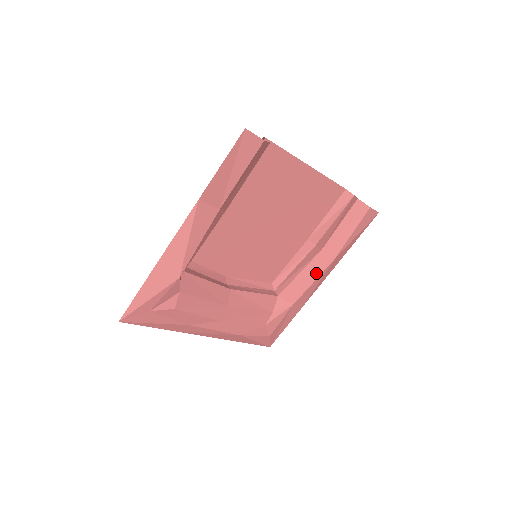
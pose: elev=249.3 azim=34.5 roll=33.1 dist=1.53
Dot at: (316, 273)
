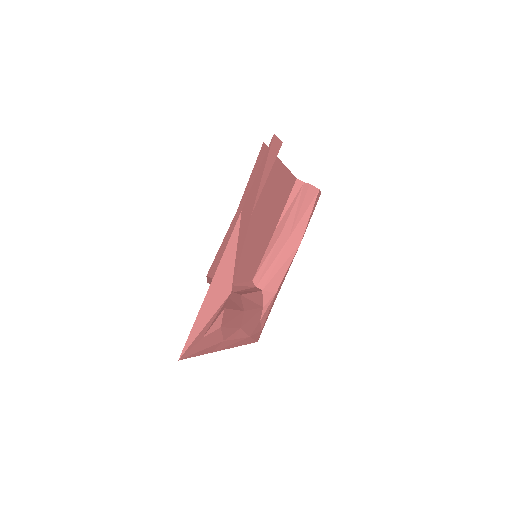
Dot at: (289, 259)
